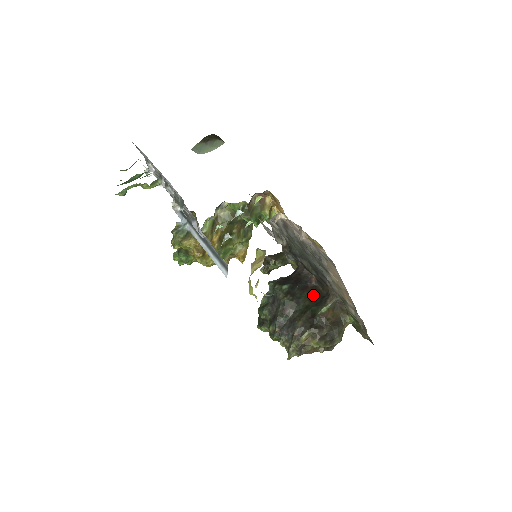
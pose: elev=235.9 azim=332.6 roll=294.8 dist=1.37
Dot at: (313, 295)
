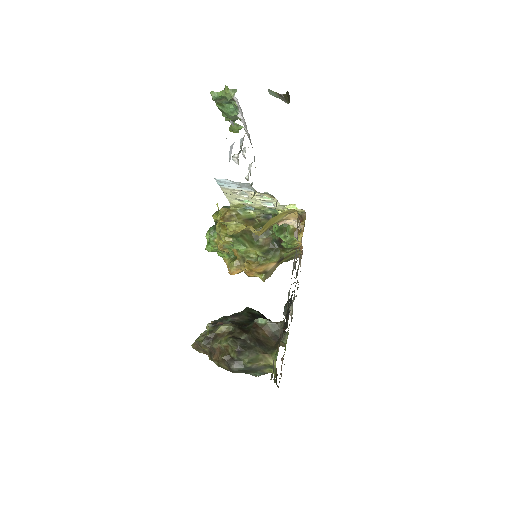
Dot at: occluded
